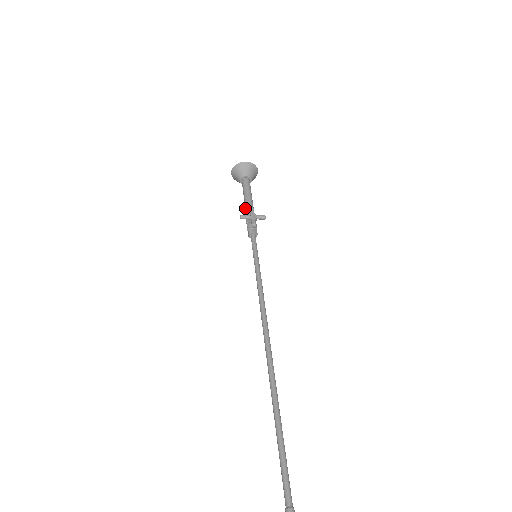
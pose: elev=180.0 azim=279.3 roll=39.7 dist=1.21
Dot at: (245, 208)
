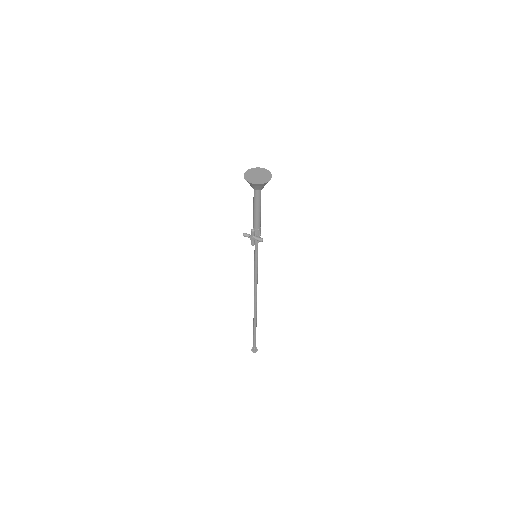
Dot at: (253, 216)
